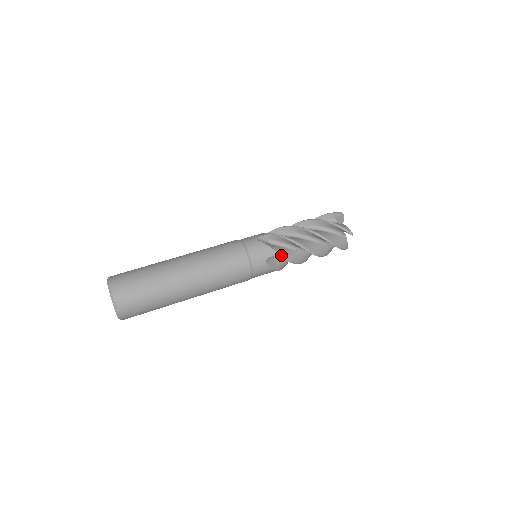
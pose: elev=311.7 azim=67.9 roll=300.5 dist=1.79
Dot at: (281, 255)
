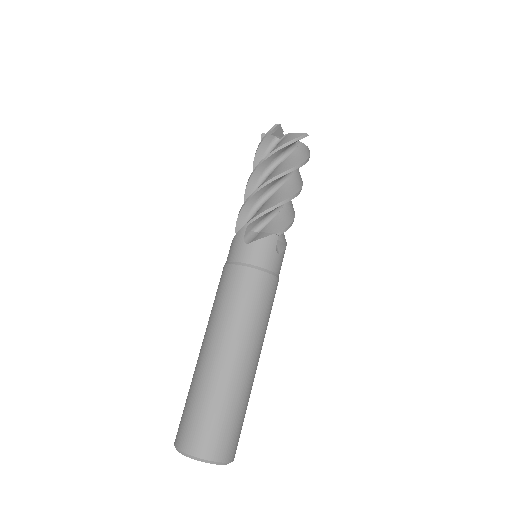
Dot at: (282, 231)
